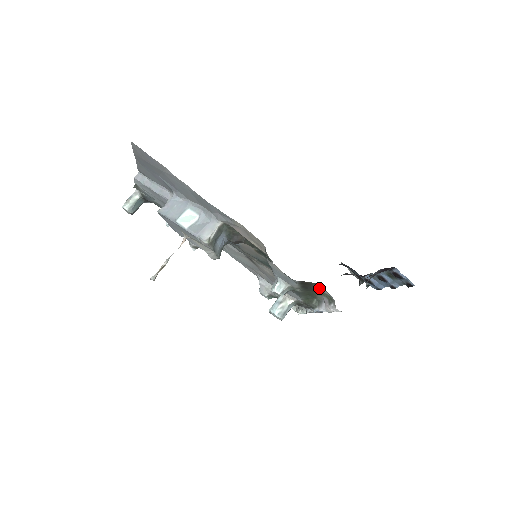
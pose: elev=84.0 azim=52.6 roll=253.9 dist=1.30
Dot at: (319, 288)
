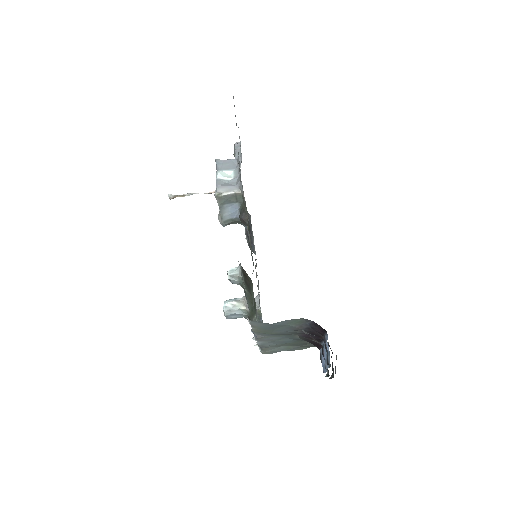
Dot at: occluded
